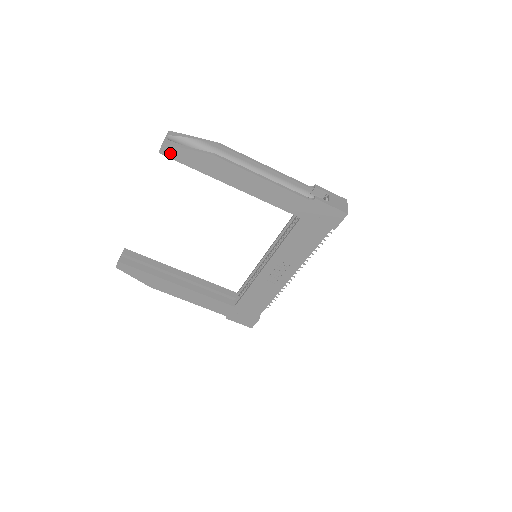
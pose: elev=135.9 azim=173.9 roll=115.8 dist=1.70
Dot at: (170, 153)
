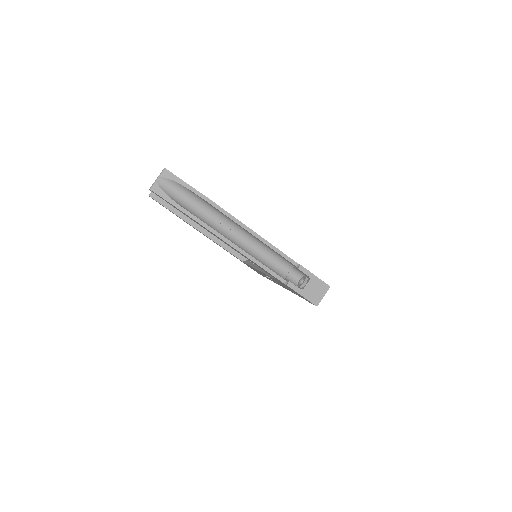
Dot at: occluded
